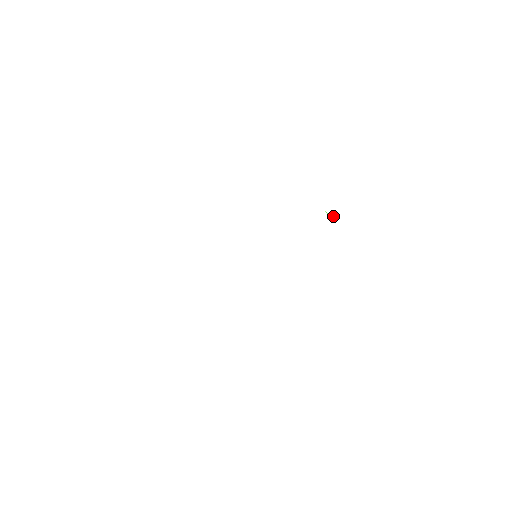
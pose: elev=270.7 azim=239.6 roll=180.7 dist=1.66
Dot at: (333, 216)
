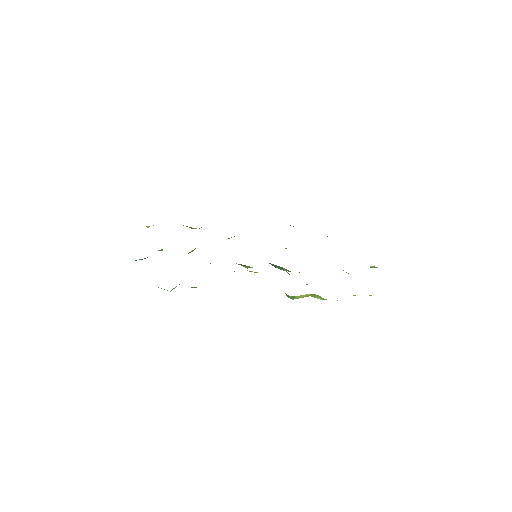
Dot at: occluded
